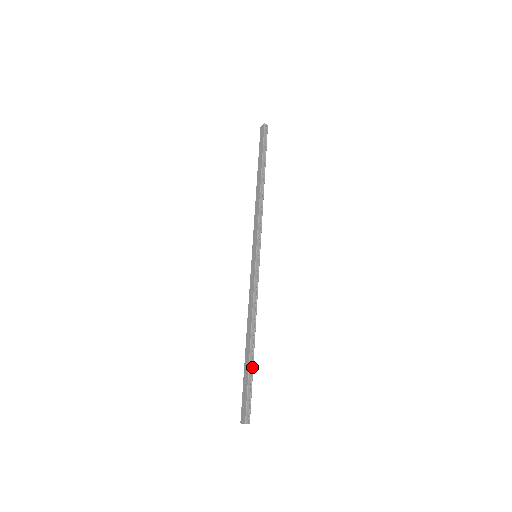
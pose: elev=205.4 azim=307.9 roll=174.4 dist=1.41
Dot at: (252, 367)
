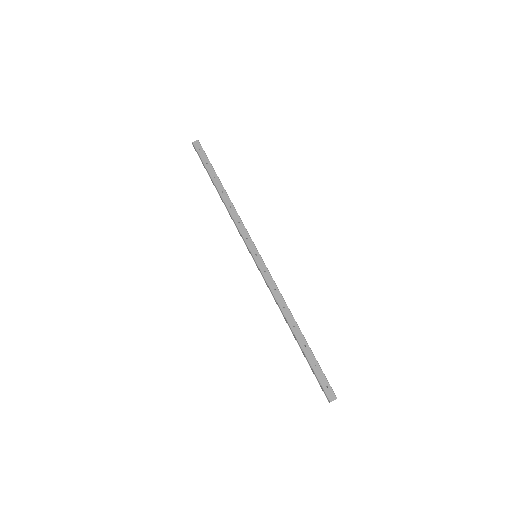
Dot at: (310, 351)
